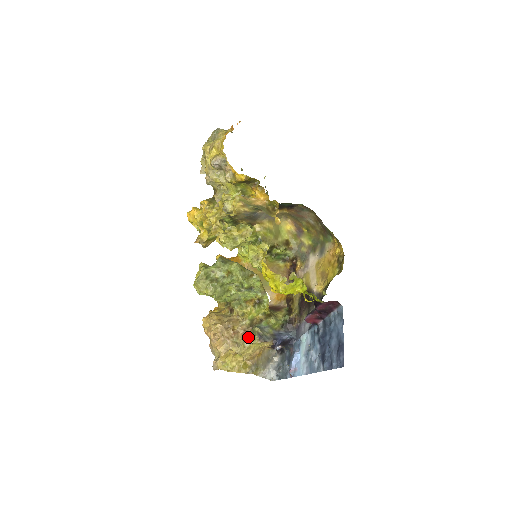
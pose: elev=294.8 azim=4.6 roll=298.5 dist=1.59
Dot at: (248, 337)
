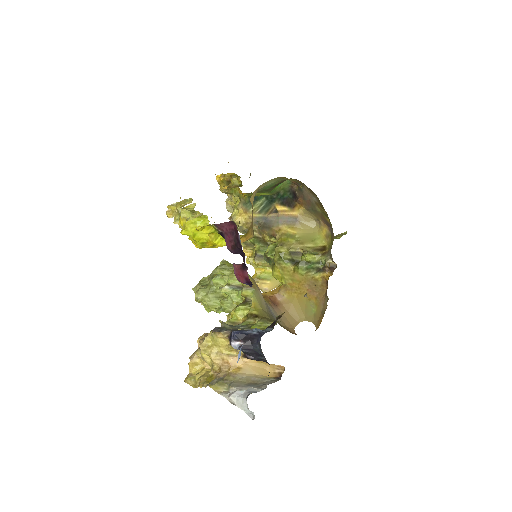
Dot at: occluded
